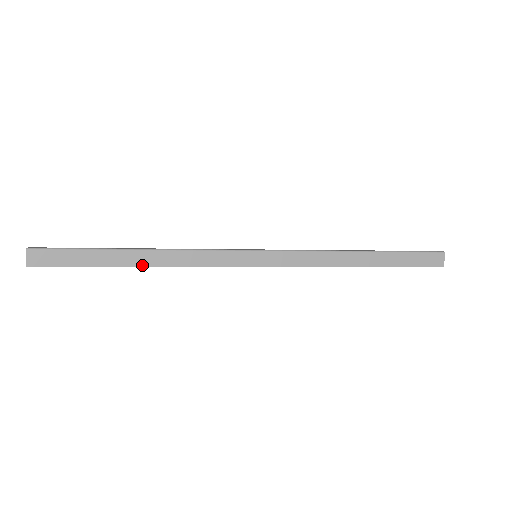
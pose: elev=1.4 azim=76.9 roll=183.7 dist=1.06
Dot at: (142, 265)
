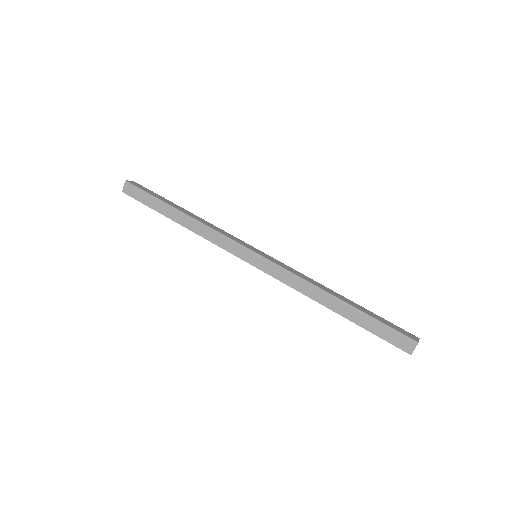
Dot at: (179, 223)
